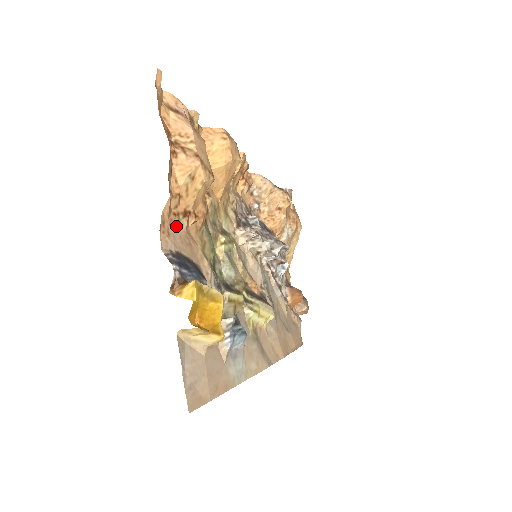
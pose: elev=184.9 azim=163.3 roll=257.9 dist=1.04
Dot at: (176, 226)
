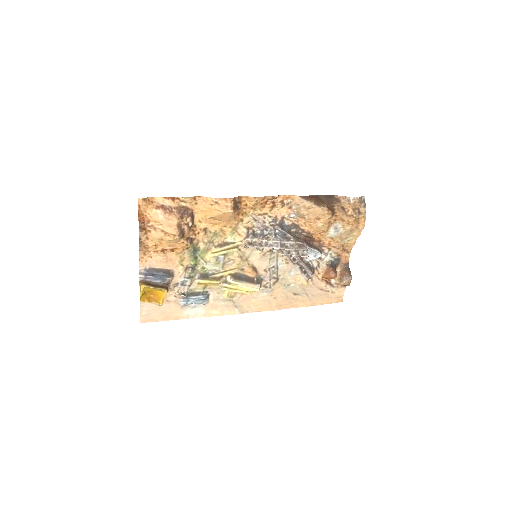
Dot at: (155, 256)
